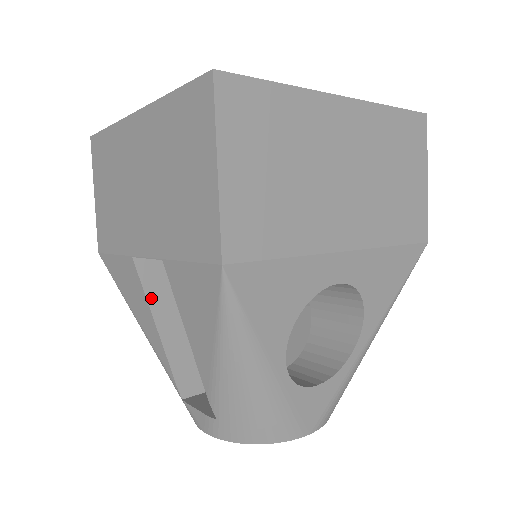
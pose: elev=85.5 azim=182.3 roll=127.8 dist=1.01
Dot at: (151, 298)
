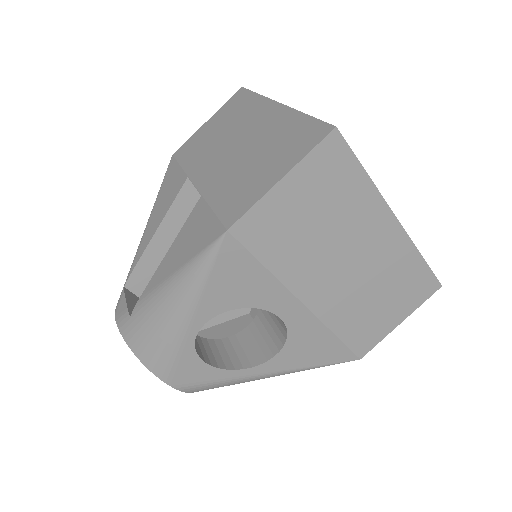
Dot at: (172, 211)
